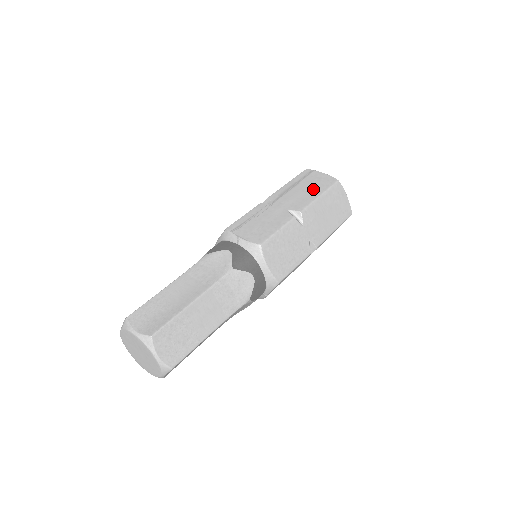
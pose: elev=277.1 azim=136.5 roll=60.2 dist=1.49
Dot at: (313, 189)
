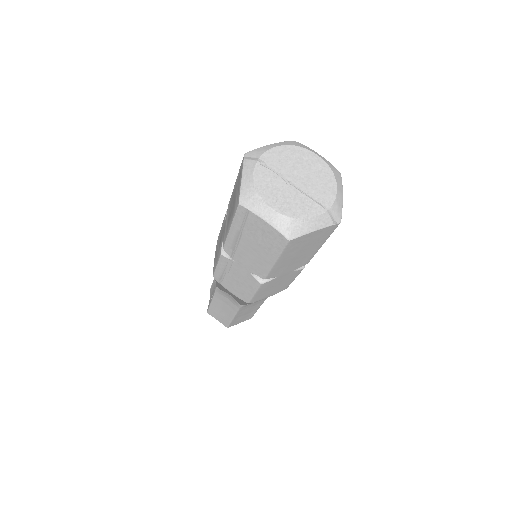
Dot at: (263, 250)
